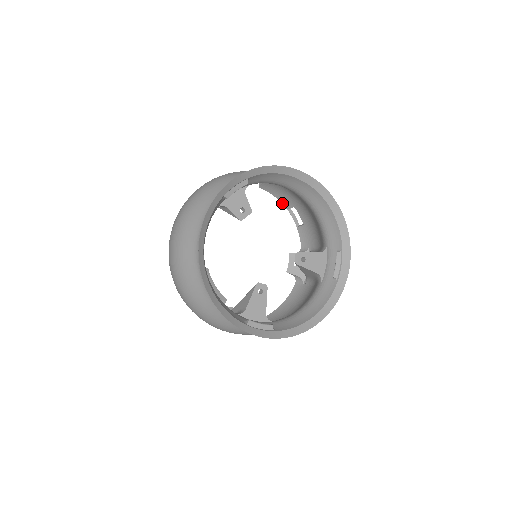
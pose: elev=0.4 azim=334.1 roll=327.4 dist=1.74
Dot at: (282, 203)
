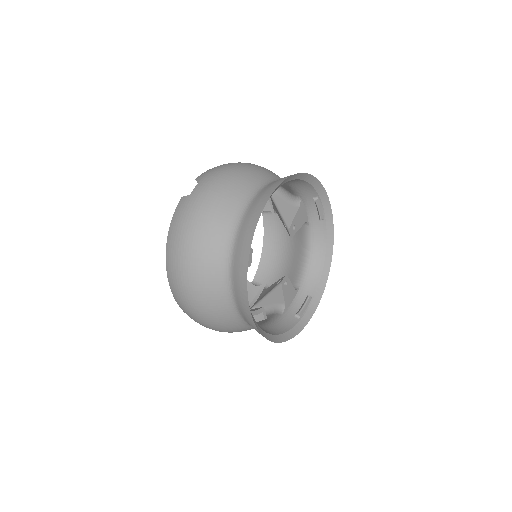
Dot at: occluded
